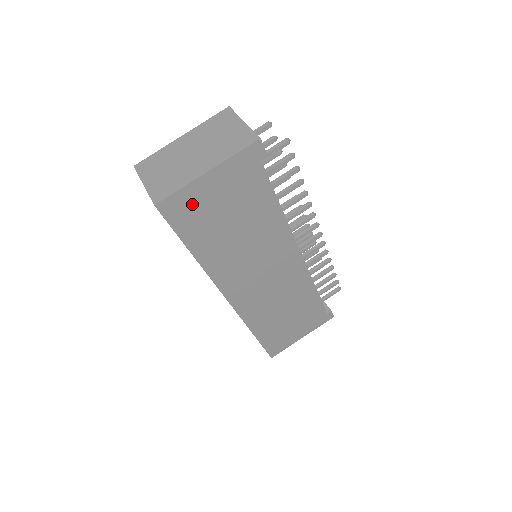
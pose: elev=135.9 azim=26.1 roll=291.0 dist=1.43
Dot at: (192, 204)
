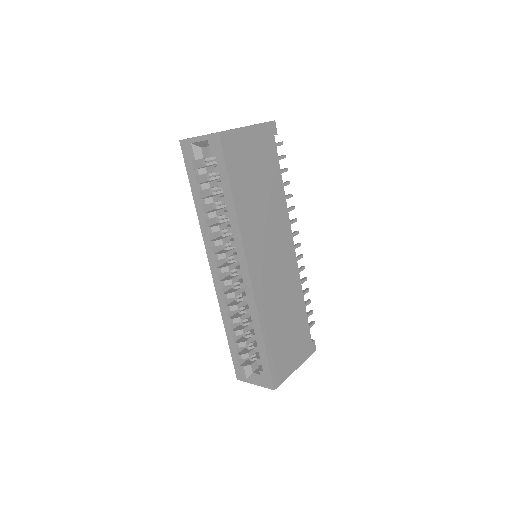
Dot at: (238, 147)
